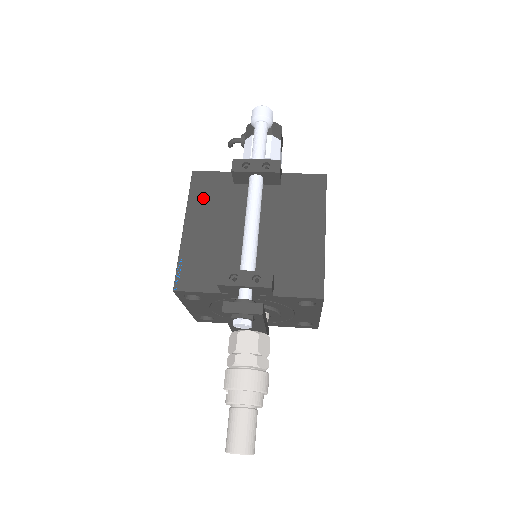
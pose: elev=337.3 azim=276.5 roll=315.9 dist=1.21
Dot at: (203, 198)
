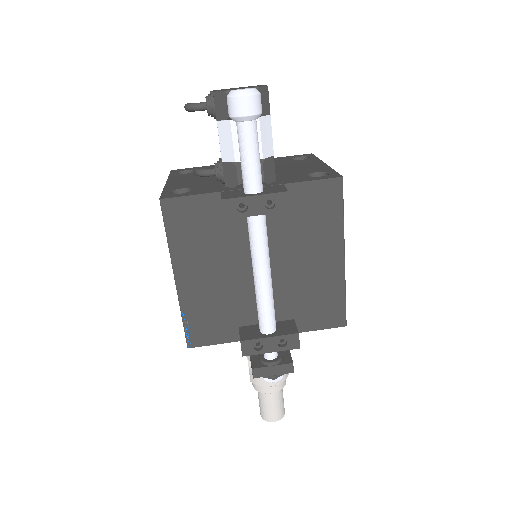
Dot at: (187, 237)
